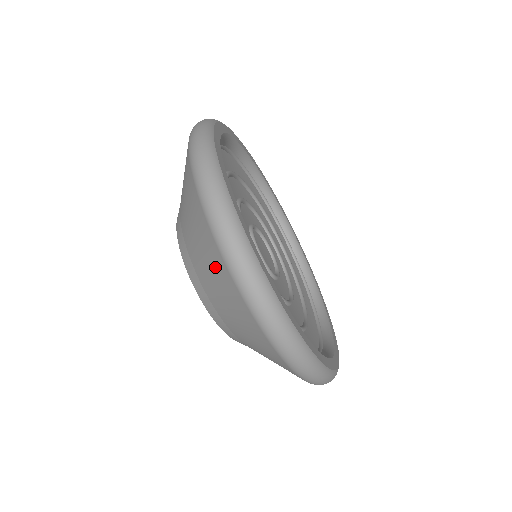
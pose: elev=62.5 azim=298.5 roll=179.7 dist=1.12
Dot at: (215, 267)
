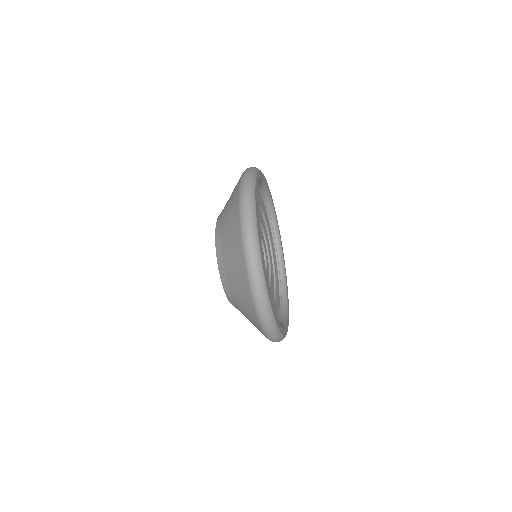
Dot at: (233, 216)
